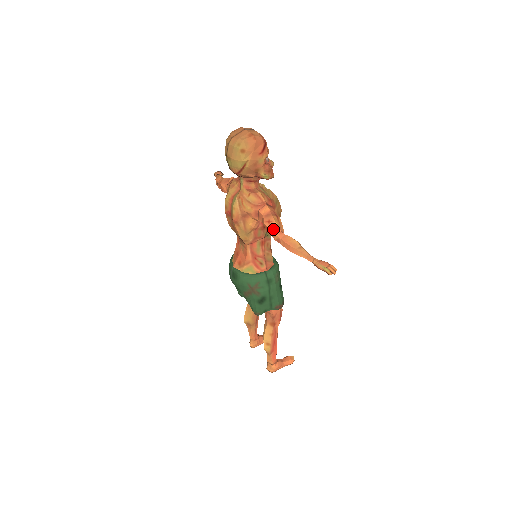
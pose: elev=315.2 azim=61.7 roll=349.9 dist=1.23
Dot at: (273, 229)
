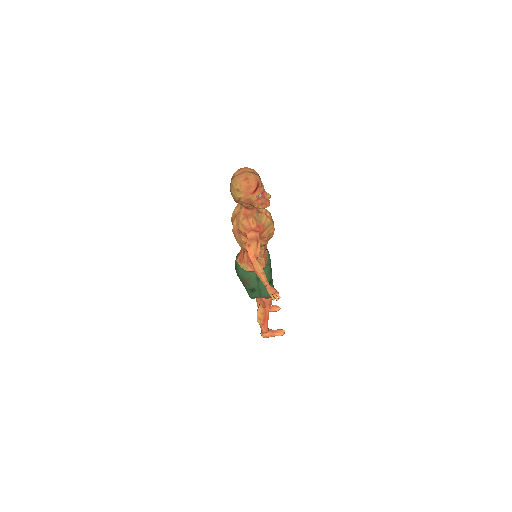
Dot at: (249, 252)
